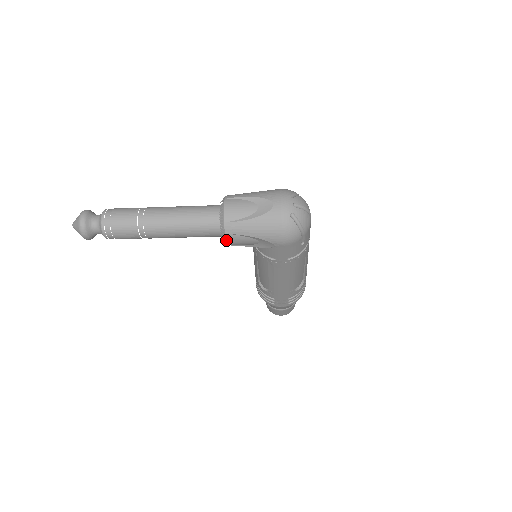
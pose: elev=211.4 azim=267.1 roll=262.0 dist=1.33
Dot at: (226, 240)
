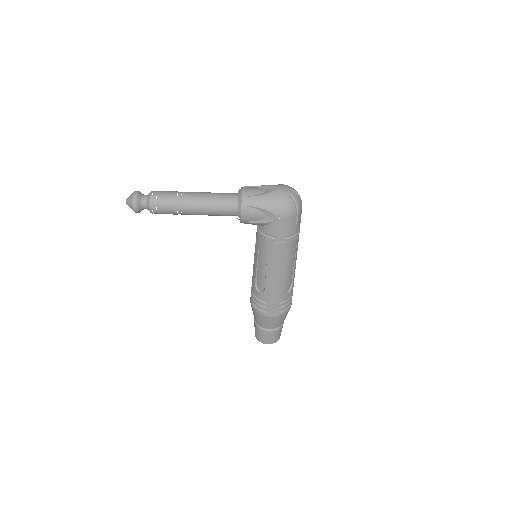
Dot at: (241, 212)
